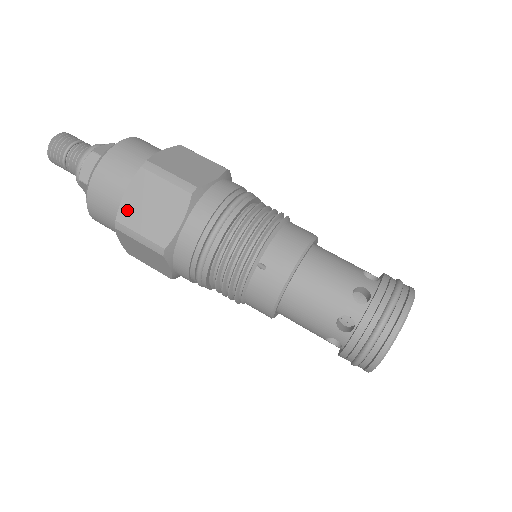
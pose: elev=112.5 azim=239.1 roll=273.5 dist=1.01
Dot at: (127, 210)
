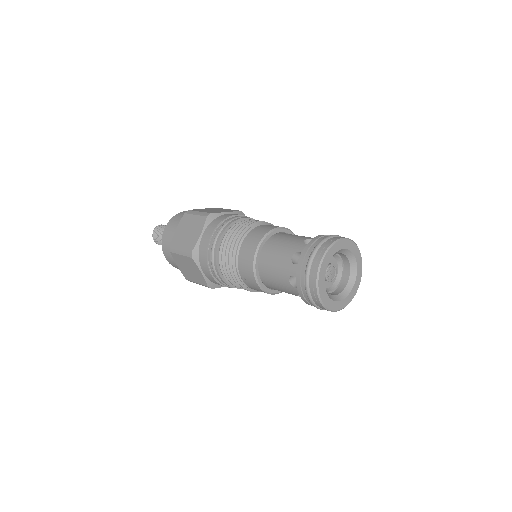
Dot at: occluded
